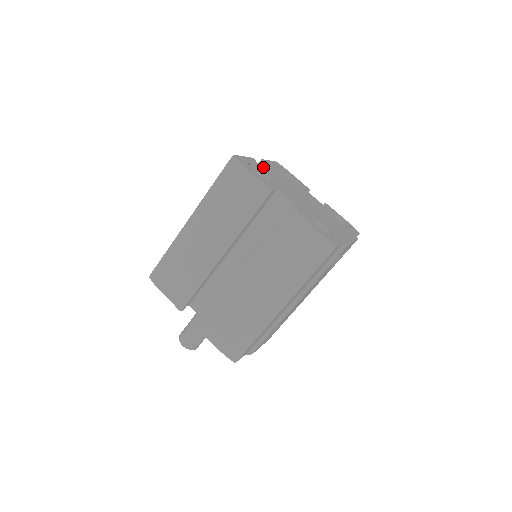
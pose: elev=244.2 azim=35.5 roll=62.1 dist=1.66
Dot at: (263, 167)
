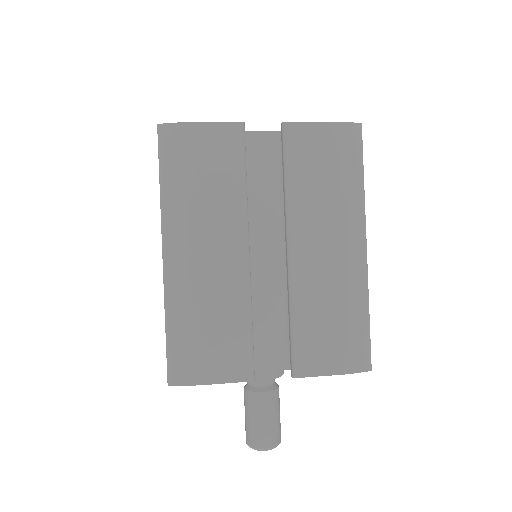
Dot at: occluded
